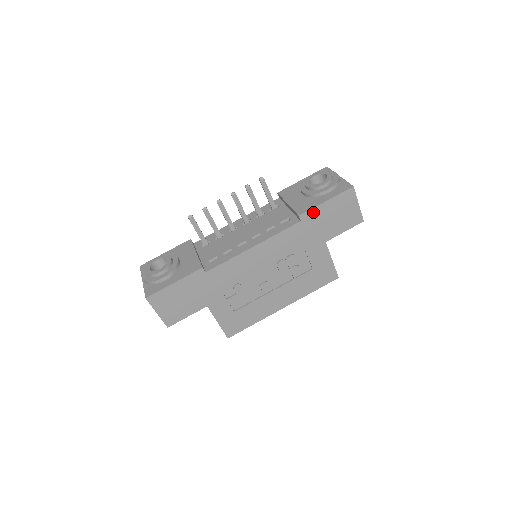
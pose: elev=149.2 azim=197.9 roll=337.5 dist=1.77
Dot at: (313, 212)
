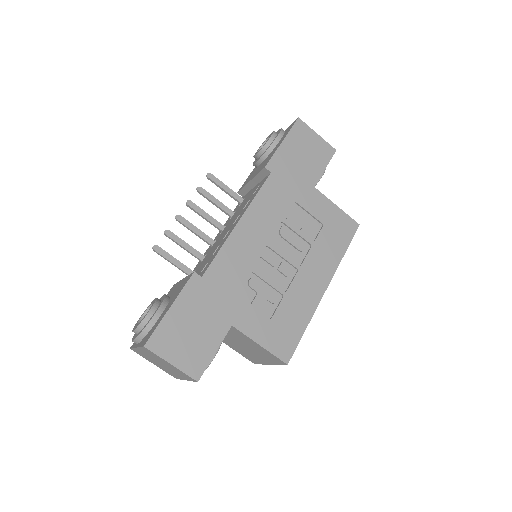
Dot at: (277, 158)
